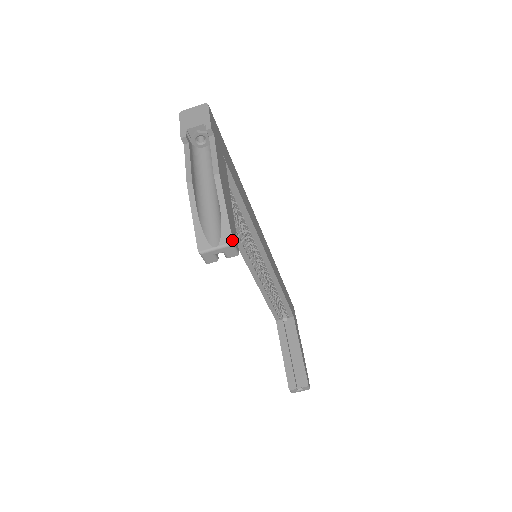
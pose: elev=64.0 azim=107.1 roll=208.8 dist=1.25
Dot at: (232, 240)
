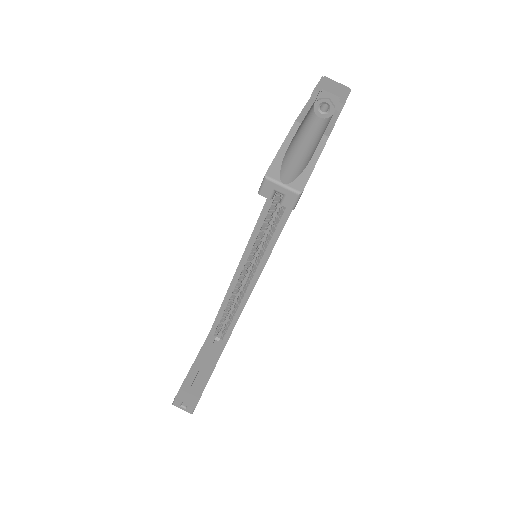
Dot at: (303, 190)
